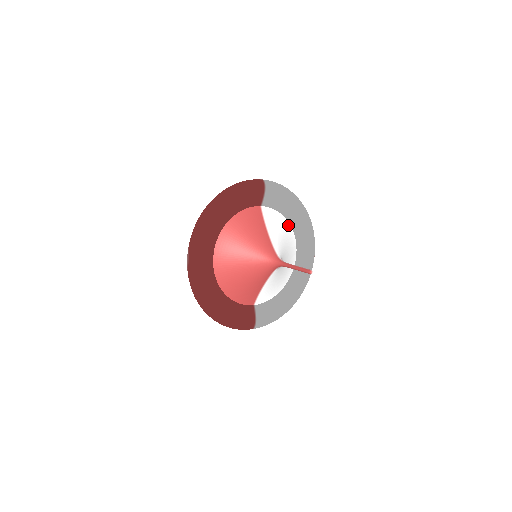
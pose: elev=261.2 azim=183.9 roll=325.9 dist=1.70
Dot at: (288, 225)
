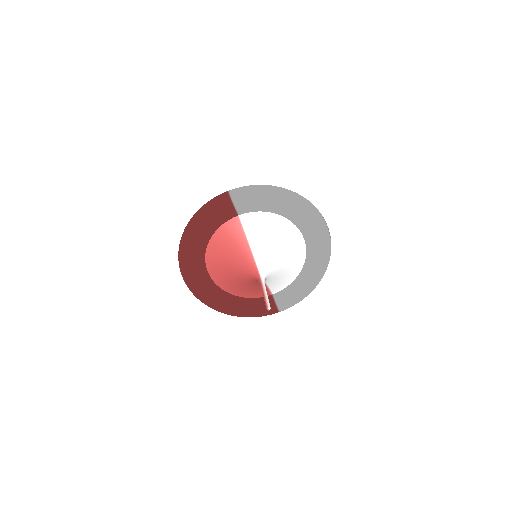
Dot at: (280, 219)
